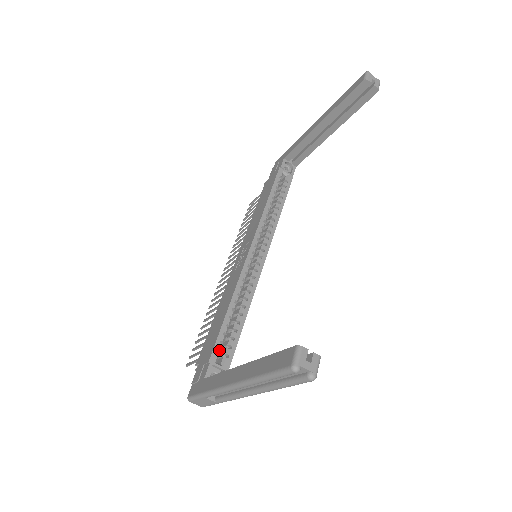
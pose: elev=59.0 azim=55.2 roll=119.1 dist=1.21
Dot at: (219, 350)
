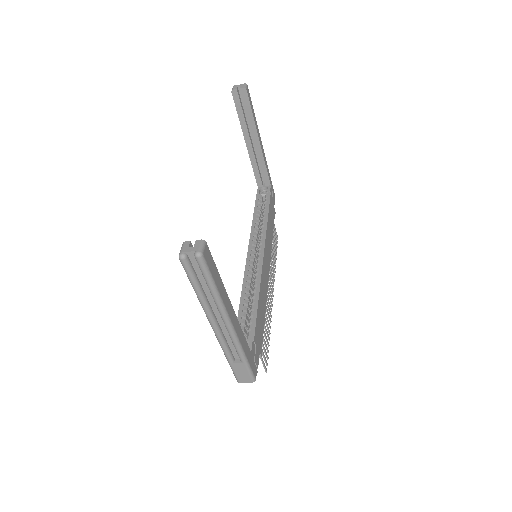
Dot at: occluded
